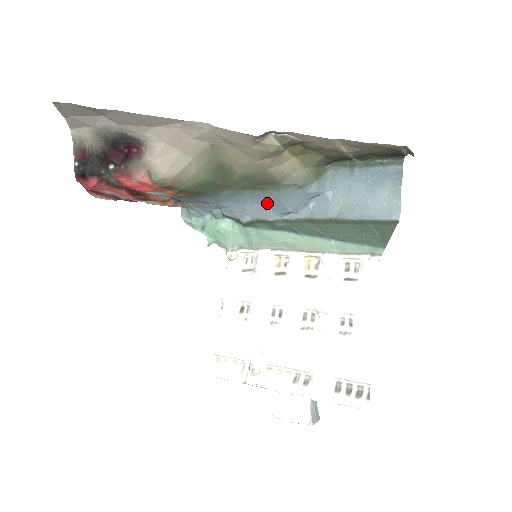
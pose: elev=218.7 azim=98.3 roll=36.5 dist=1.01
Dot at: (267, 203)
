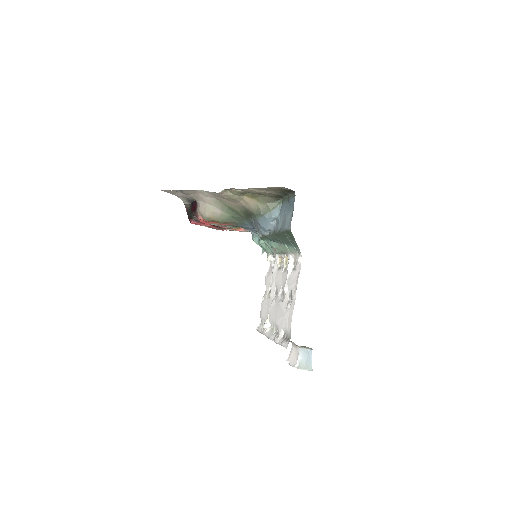
Dot at: (258, 226)
